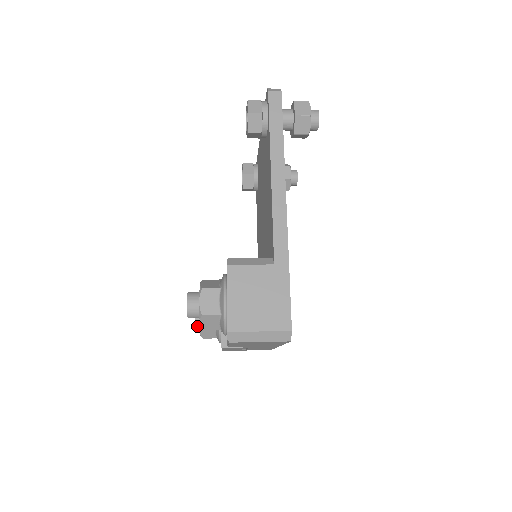
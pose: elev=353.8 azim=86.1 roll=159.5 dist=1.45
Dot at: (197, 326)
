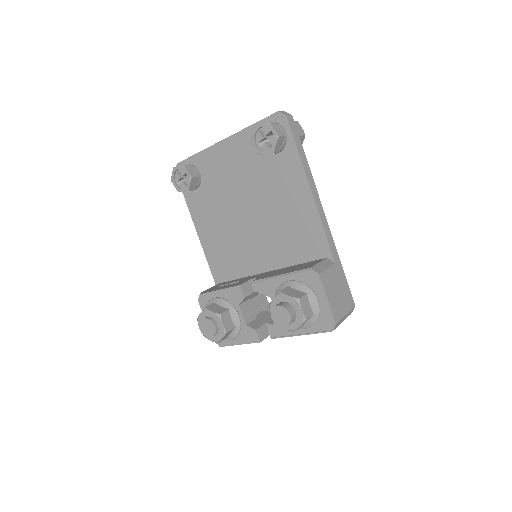
Dot at: (215, 334)
